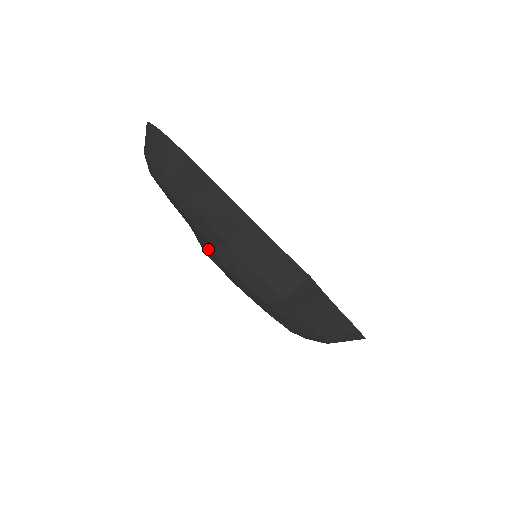
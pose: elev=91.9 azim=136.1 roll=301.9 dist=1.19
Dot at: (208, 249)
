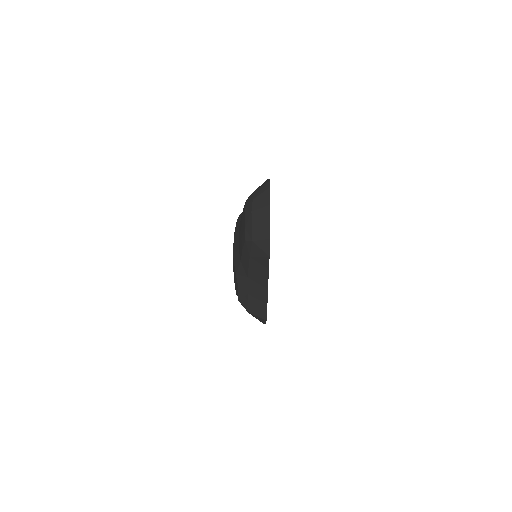
Dot at: (237, 256)
